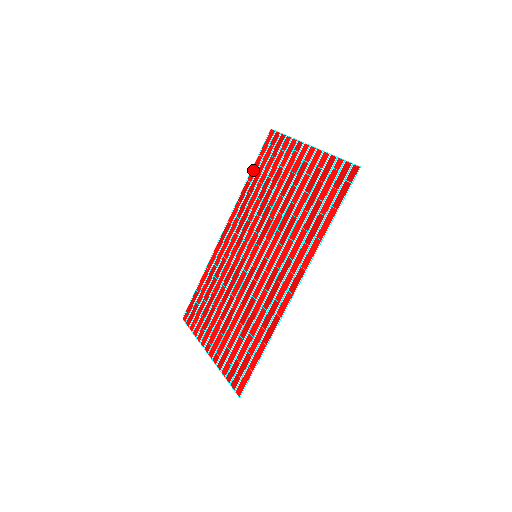
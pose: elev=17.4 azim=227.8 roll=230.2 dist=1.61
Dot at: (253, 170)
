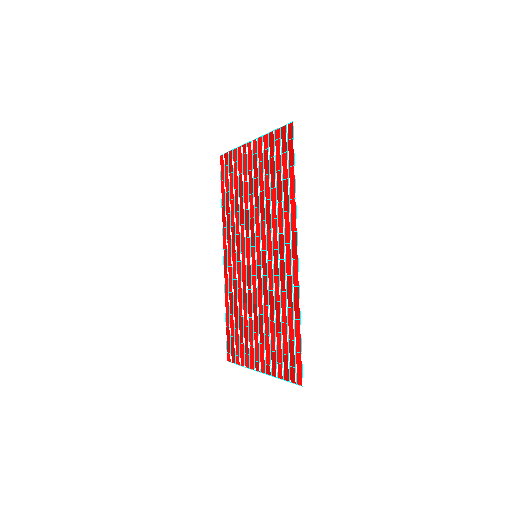
Dot at: (222, 195)
